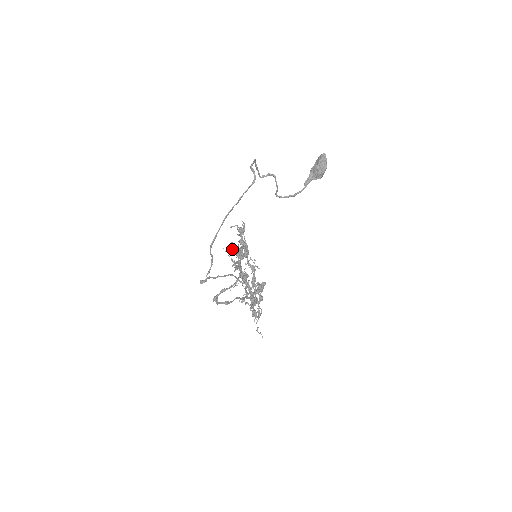
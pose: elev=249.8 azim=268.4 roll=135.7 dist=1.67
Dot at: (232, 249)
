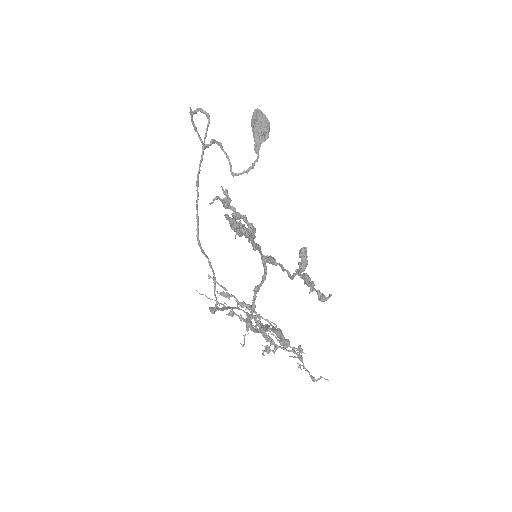
Dot at: (232, 222)
